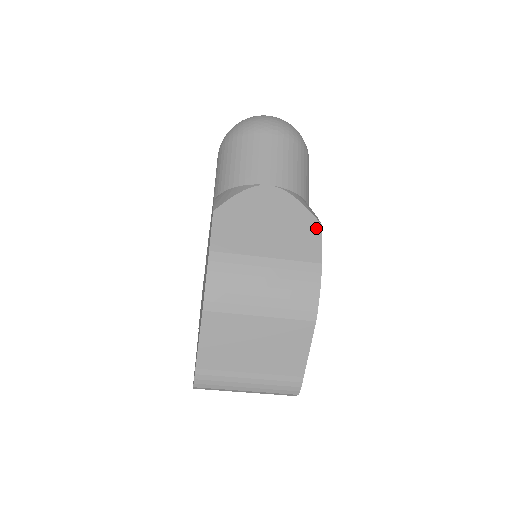
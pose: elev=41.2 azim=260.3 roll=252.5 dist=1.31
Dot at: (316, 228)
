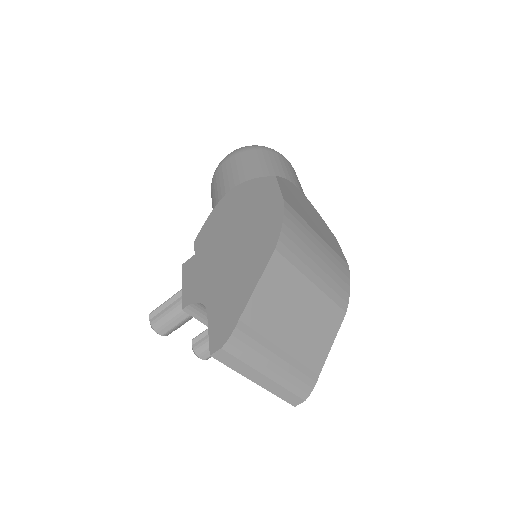
Dot at: (336, 239)
